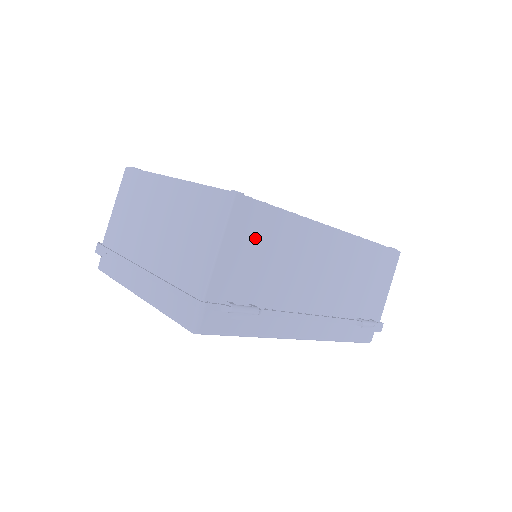
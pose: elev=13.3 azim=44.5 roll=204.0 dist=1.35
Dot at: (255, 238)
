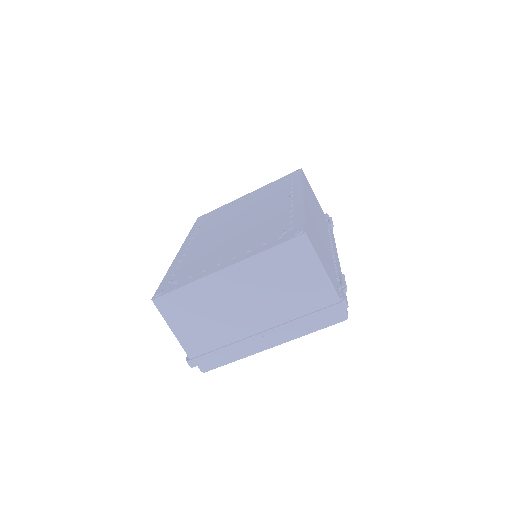
Dot at: (316, 244)
